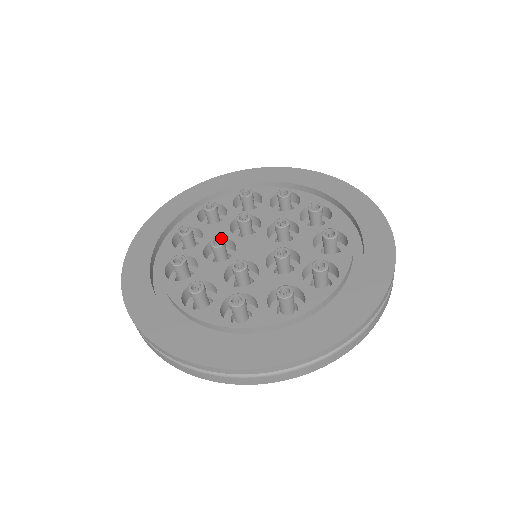
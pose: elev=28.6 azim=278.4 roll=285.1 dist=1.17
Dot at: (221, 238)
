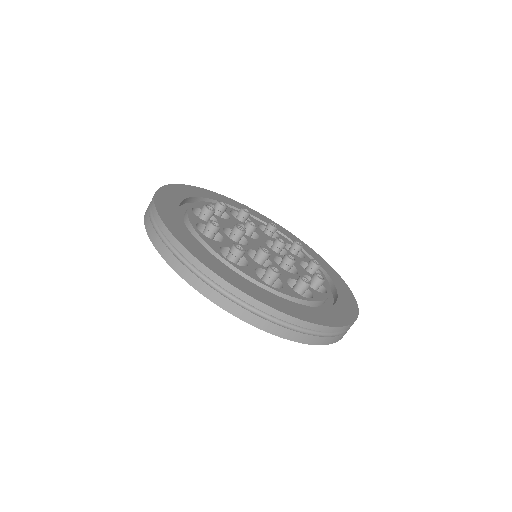
Dot at: occluded
